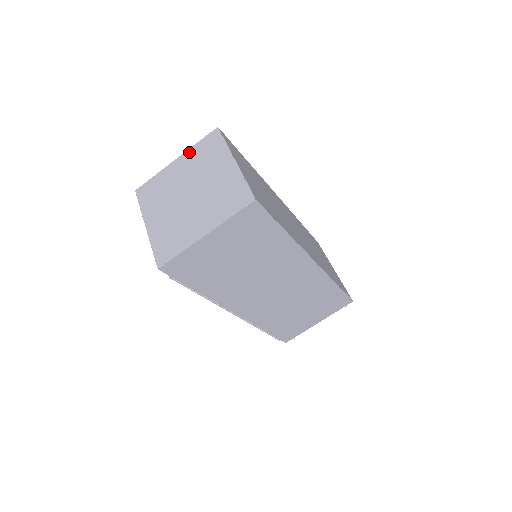
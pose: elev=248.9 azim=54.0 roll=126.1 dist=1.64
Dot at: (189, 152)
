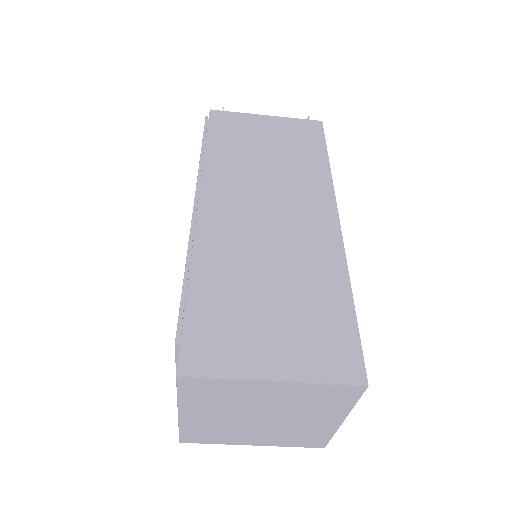
Dot at: (302, 387)
